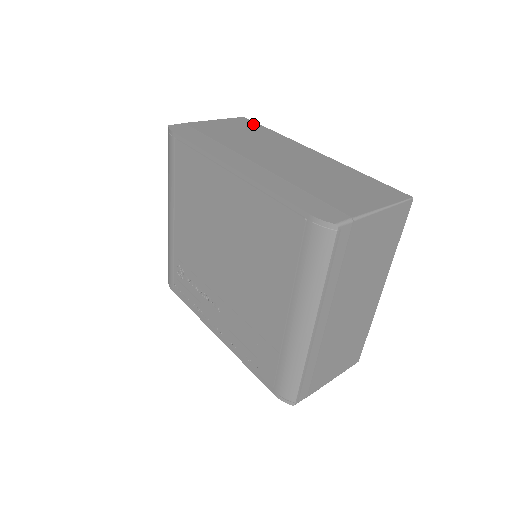
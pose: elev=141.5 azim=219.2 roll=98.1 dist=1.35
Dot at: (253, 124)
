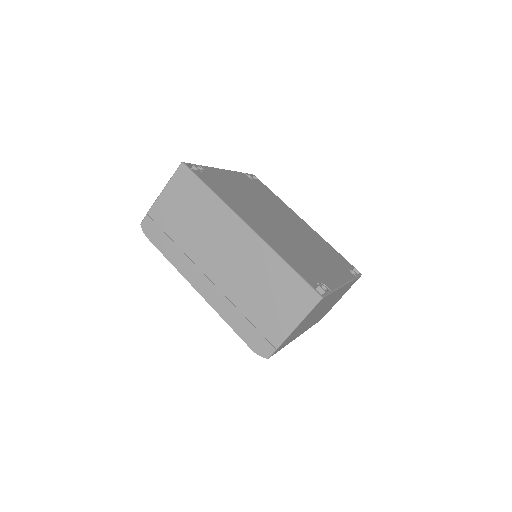
Dot at: (192, 182)
